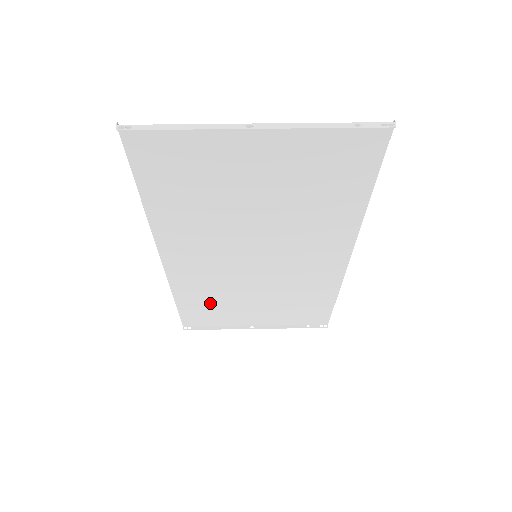
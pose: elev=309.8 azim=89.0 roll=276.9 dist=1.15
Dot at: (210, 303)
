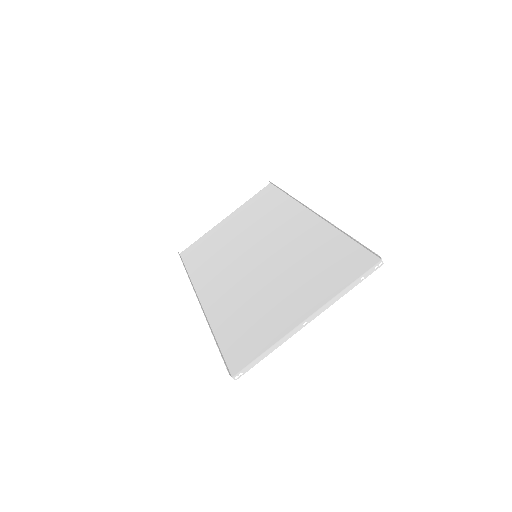
Dot at: (207, 253)
